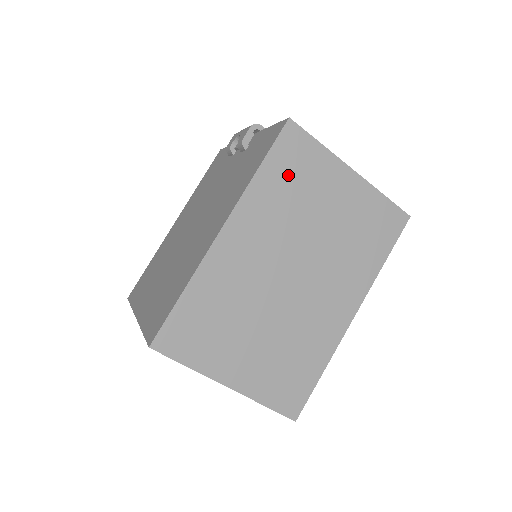
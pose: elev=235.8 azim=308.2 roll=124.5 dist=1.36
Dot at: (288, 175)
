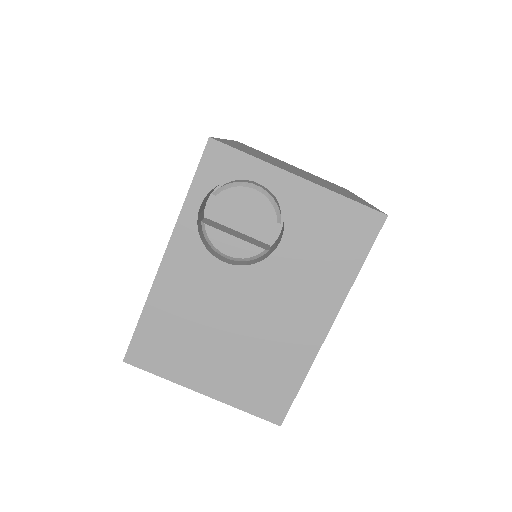
Dot at: occluded
